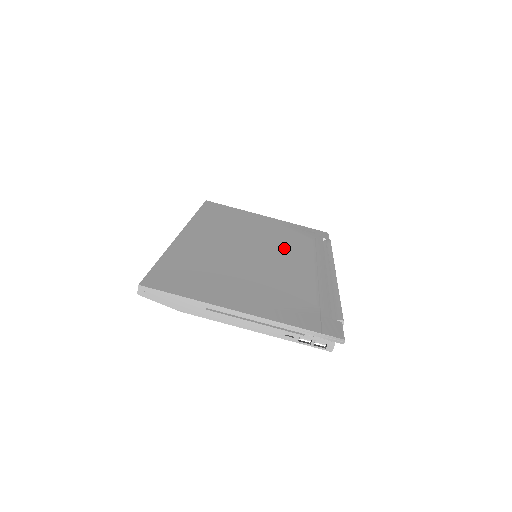
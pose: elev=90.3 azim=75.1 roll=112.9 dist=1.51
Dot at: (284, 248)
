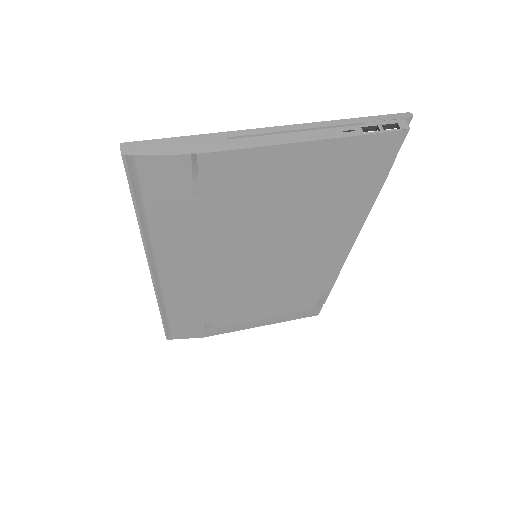
Dot at: occluded
